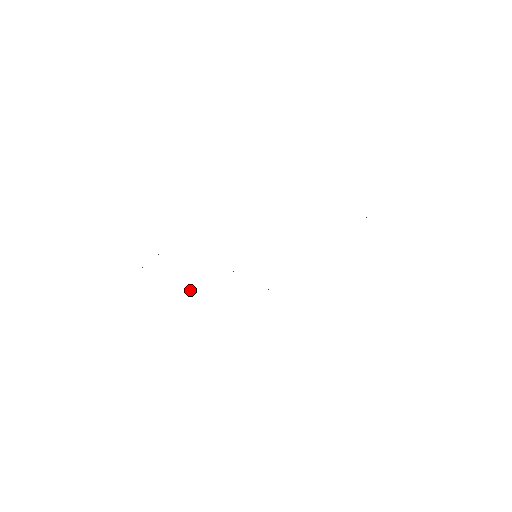
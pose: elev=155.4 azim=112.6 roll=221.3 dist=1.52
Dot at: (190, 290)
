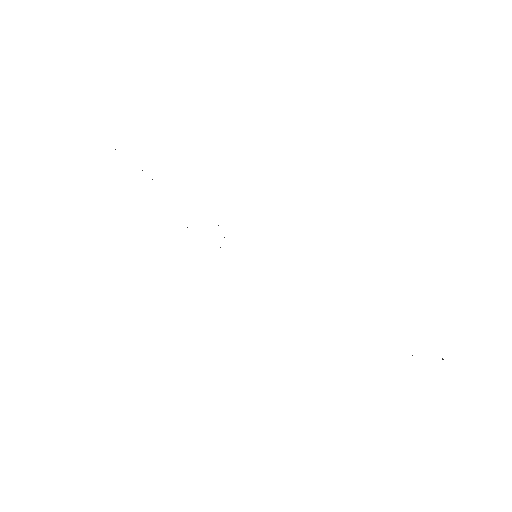
Dot at: occluded
